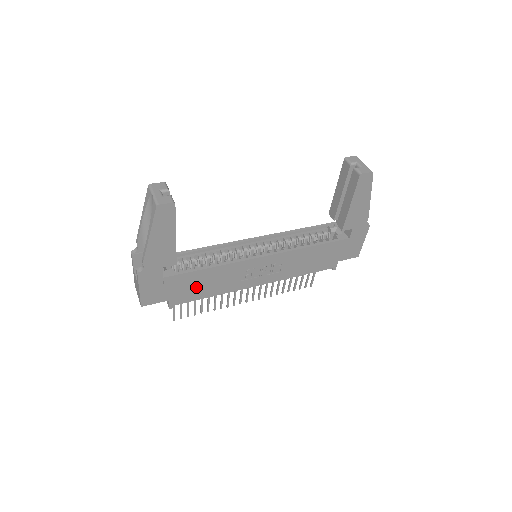
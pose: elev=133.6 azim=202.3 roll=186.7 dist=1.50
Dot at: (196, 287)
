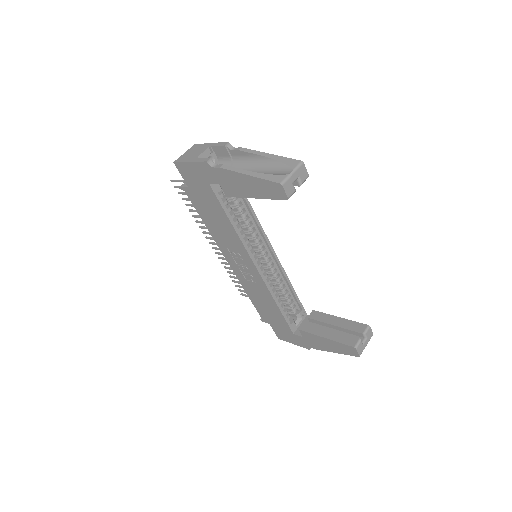
Dot at: (209, 211)
